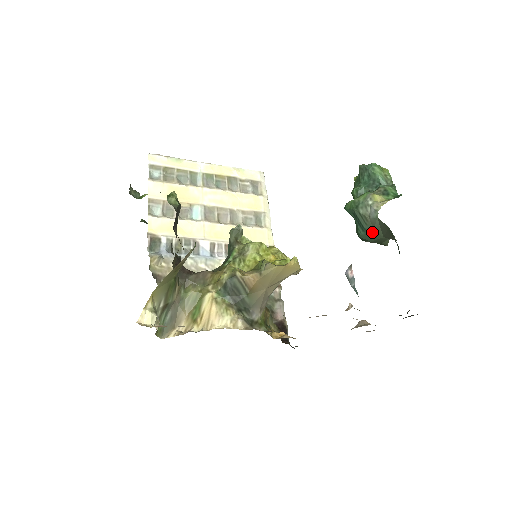
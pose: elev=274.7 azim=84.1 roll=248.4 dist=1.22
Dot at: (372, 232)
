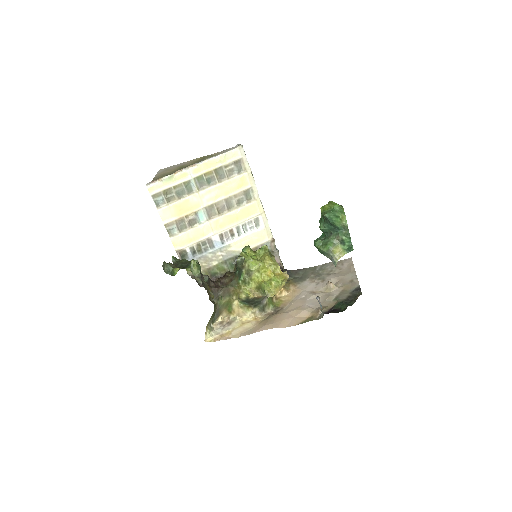
Dot at: occluded
